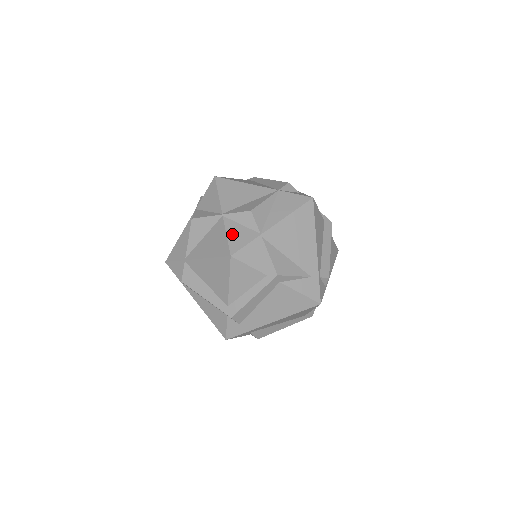
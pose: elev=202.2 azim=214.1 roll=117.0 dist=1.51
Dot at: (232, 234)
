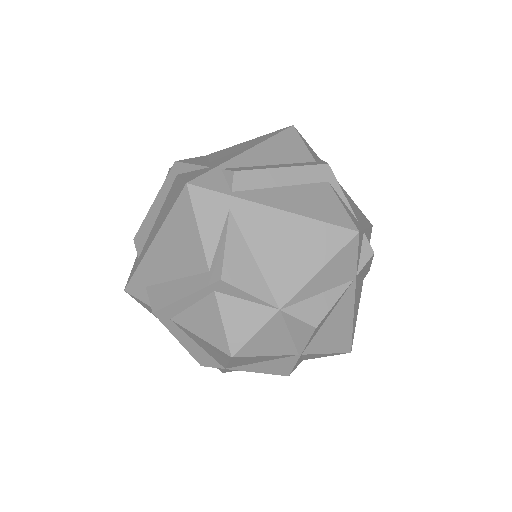
Dot at: occluded
